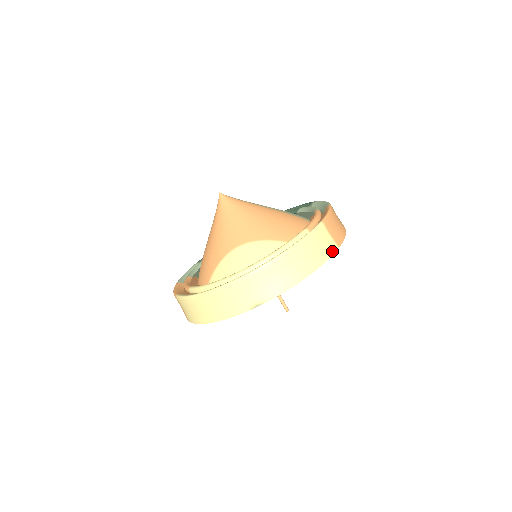
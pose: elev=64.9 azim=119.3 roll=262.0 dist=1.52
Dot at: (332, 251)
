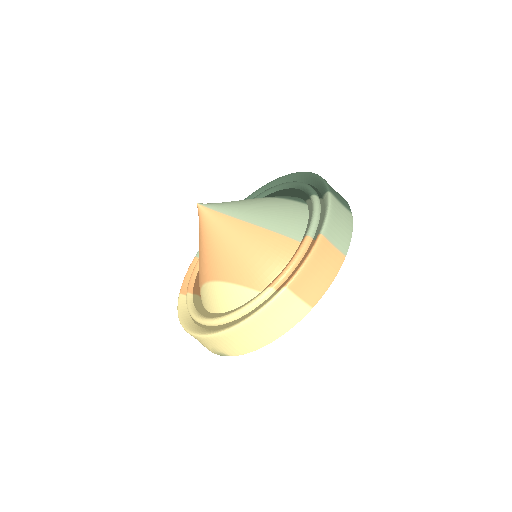
Dot at: (300, 317)
